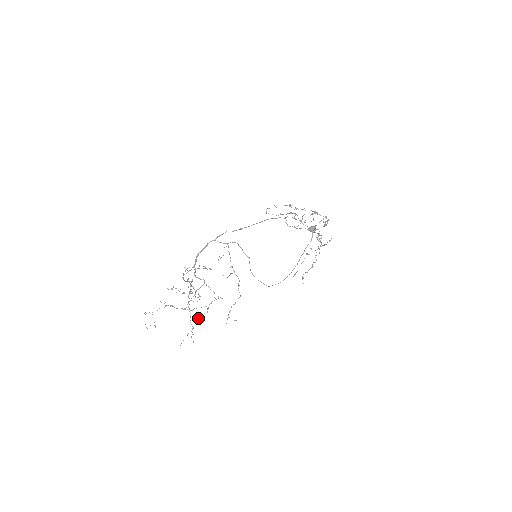
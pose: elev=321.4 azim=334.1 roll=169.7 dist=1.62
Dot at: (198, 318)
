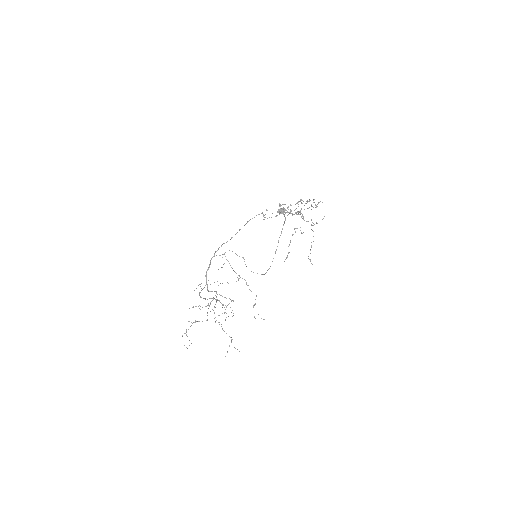
Dot at: occluded
